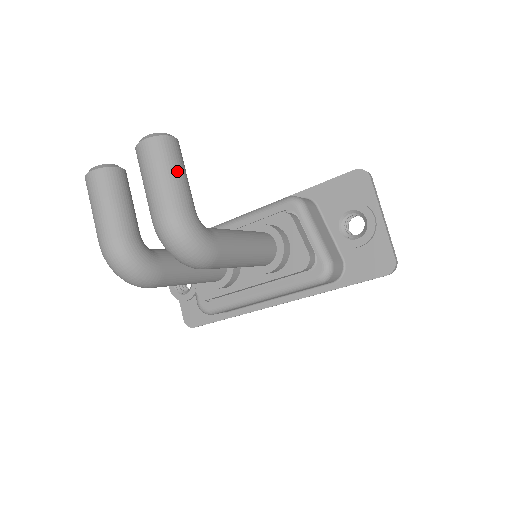
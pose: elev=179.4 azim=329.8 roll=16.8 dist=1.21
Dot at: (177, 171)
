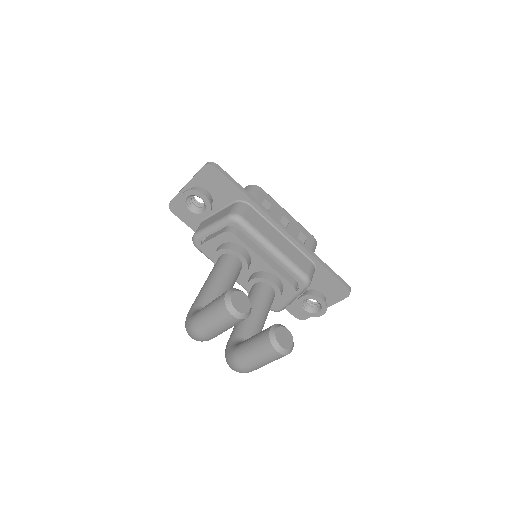
Dot at: occluded
